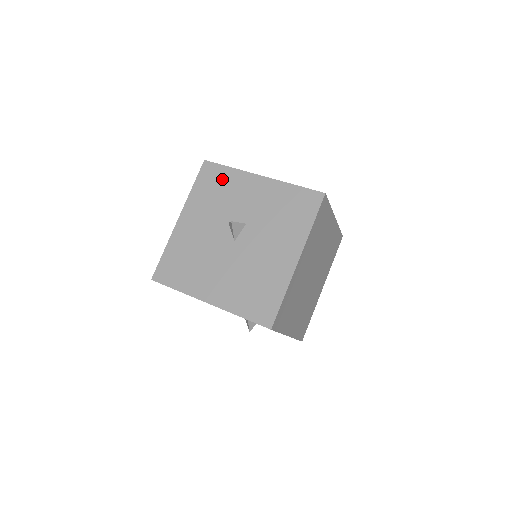
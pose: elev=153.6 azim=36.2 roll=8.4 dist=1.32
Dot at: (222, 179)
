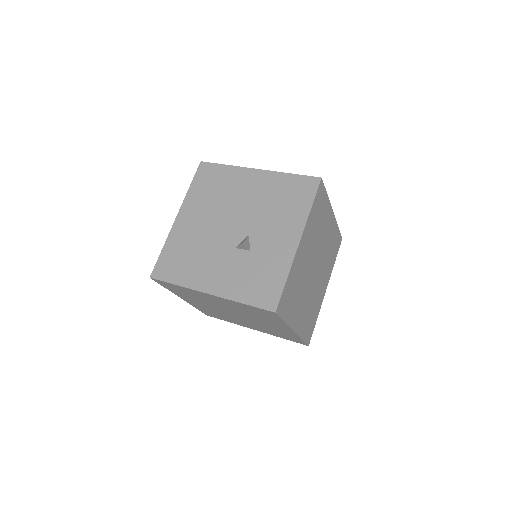
Dot at: occluded
